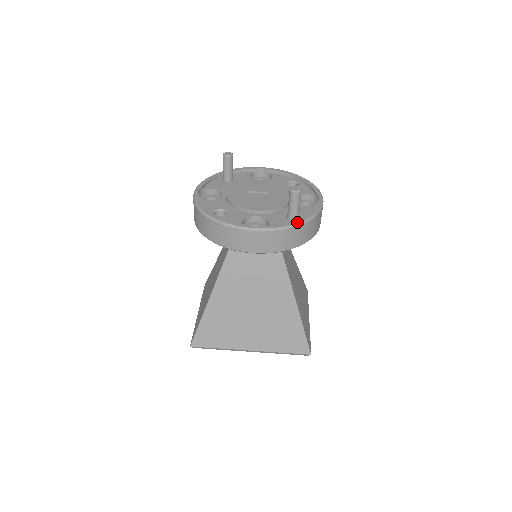
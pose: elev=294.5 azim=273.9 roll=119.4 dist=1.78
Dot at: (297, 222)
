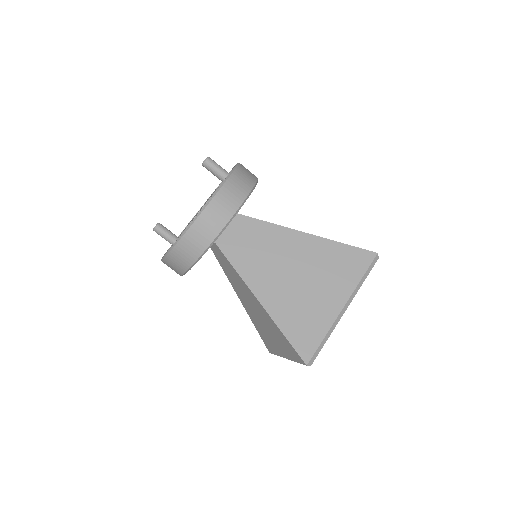
Dot at: (231, 171)
